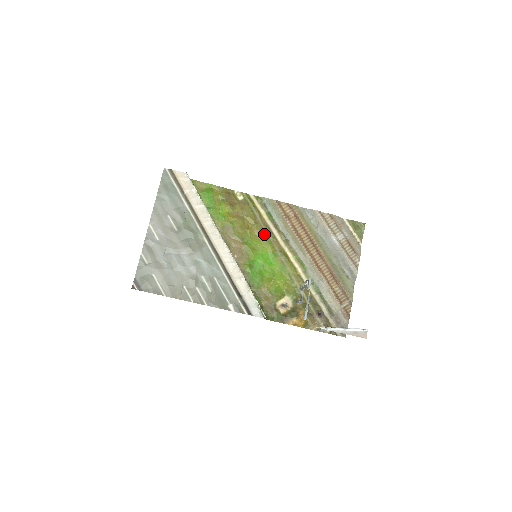
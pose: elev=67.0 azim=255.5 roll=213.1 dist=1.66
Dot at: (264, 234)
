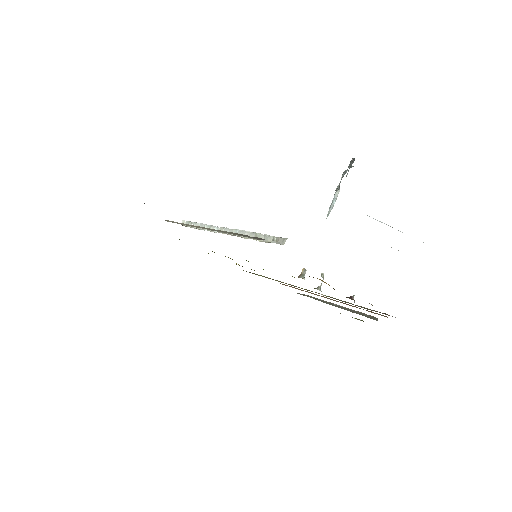
Dot at: occluded
